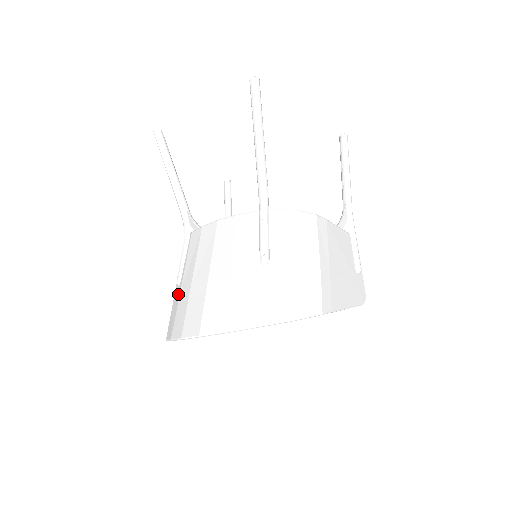
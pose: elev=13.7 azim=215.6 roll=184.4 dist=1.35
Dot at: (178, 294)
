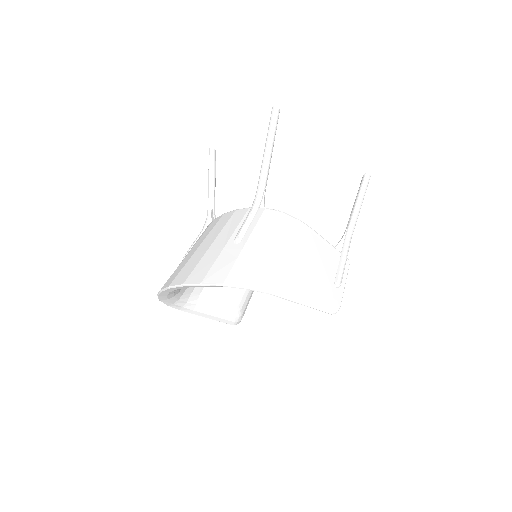
Dot at: occluded
